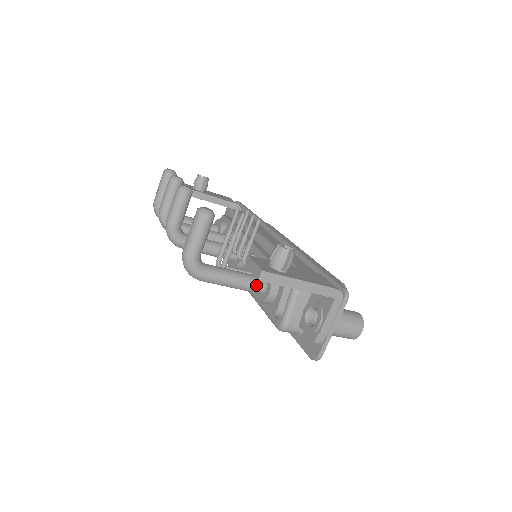
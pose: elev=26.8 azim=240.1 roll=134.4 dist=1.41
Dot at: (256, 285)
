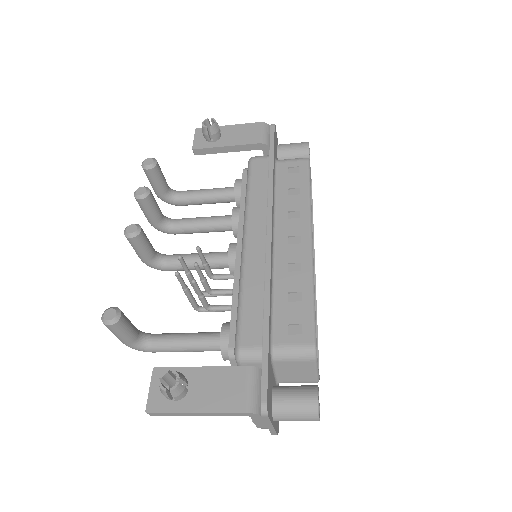
Dot at: (210, 349)
